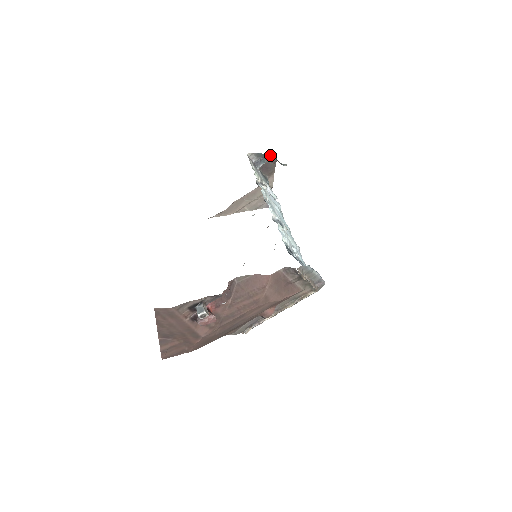
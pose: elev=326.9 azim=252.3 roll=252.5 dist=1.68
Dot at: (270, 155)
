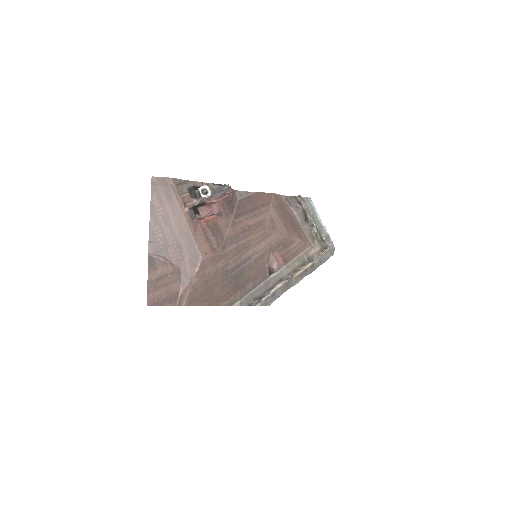
Dot at: occluded
